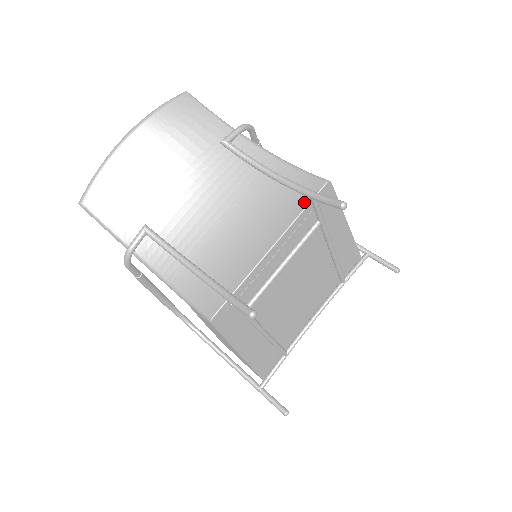
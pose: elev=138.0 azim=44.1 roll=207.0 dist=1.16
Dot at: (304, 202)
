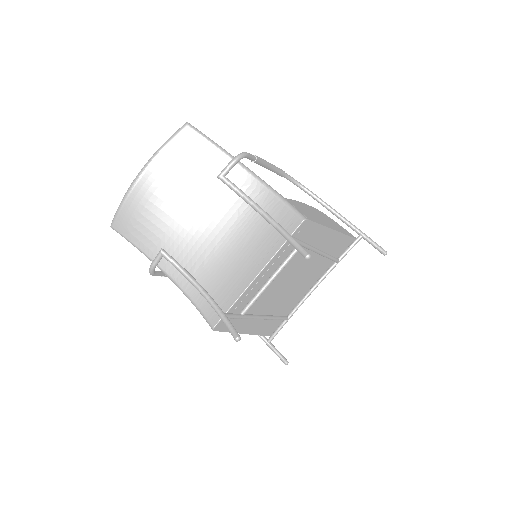
Dot at: occluded
